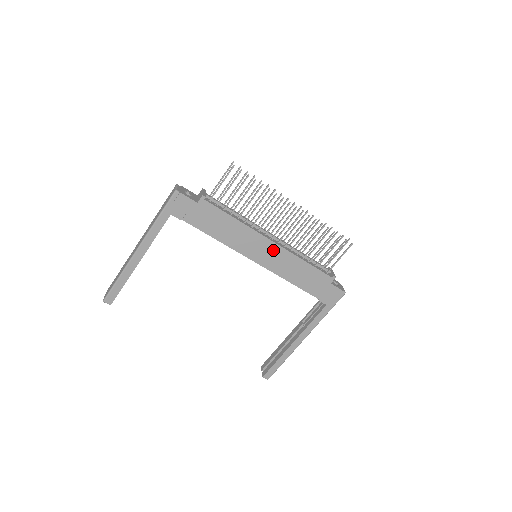
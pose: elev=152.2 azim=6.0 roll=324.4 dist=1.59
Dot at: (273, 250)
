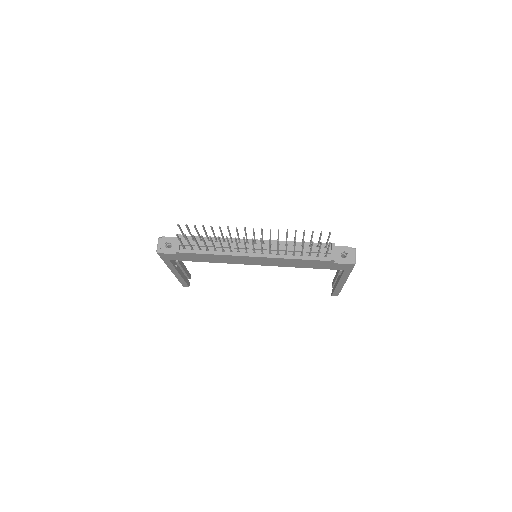
Dot at: (261, 259)
